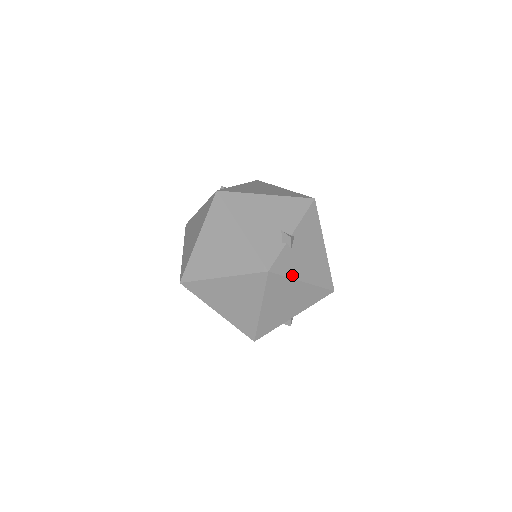
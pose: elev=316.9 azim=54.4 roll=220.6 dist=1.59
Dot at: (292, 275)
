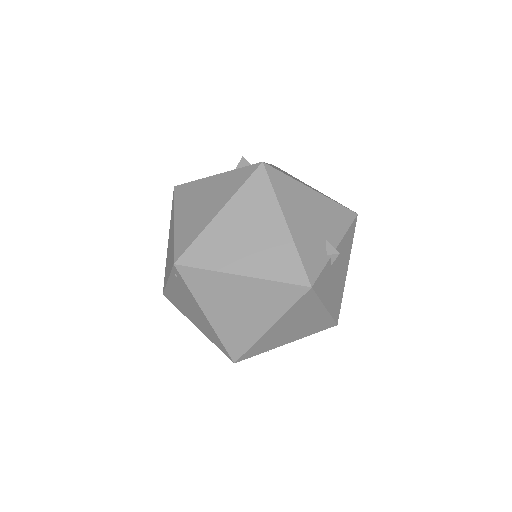
Dot at: (322, 297)
